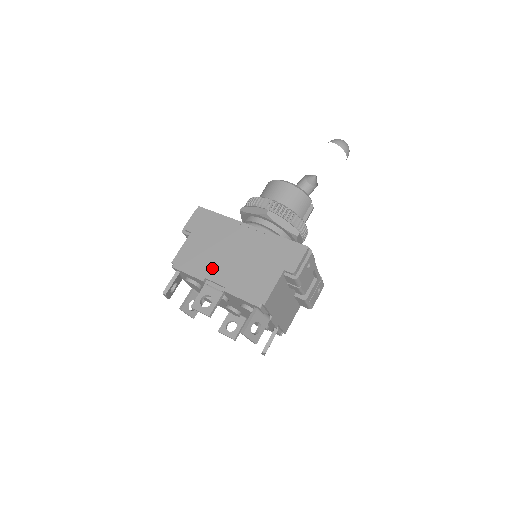
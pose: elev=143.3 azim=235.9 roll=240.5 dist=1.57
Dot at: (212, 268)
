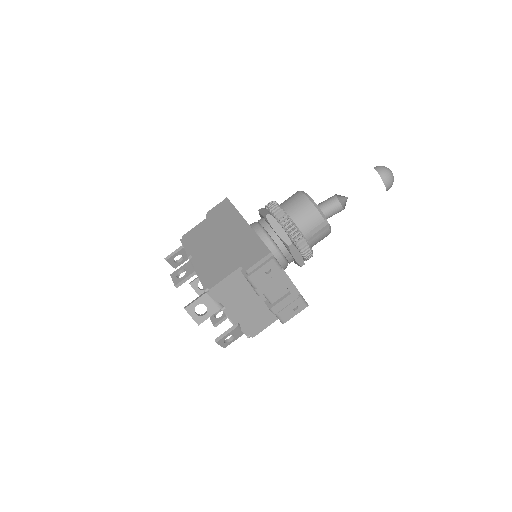
Dot at: (200, 248)
